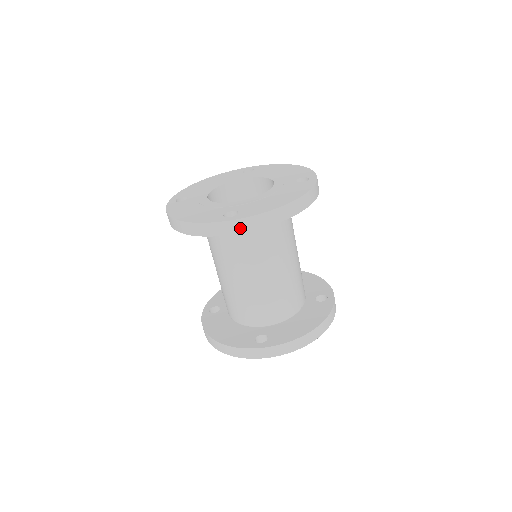
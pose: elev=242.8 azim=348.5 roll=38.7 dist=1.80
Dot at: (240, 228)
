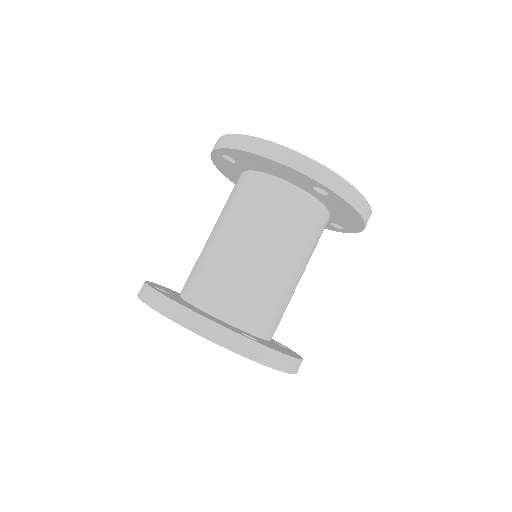
Dot at: (221, 144)
